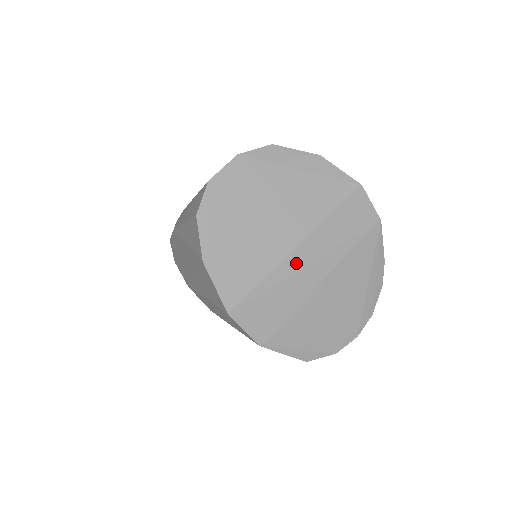
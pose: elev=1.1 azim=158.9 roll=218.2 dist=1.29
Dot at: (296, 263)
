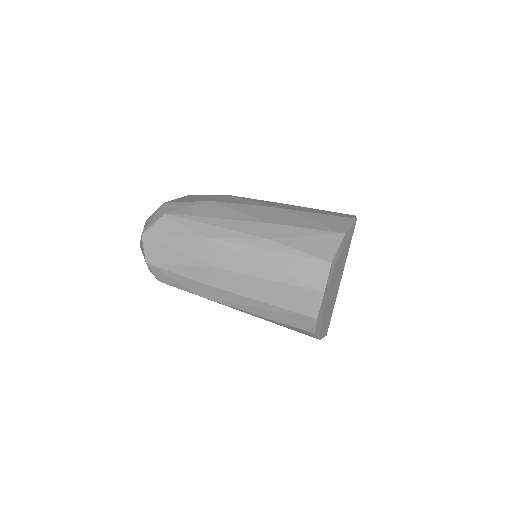
Dot at: occluded
